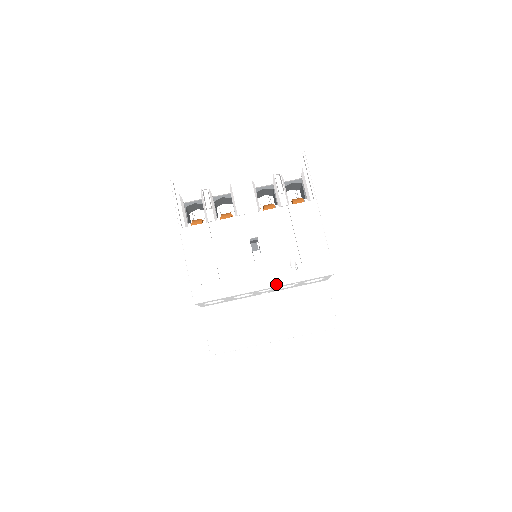
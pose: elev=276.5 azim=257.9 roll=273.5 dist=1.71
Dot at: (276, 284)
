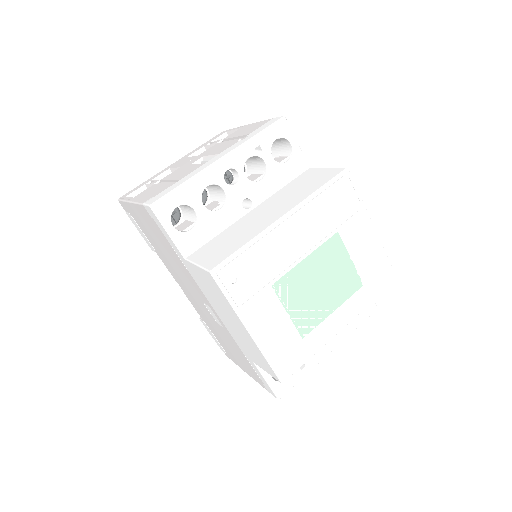
Dot at: (231, 150)
